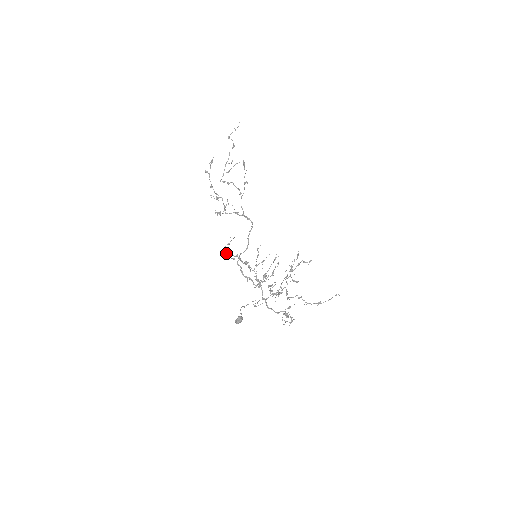
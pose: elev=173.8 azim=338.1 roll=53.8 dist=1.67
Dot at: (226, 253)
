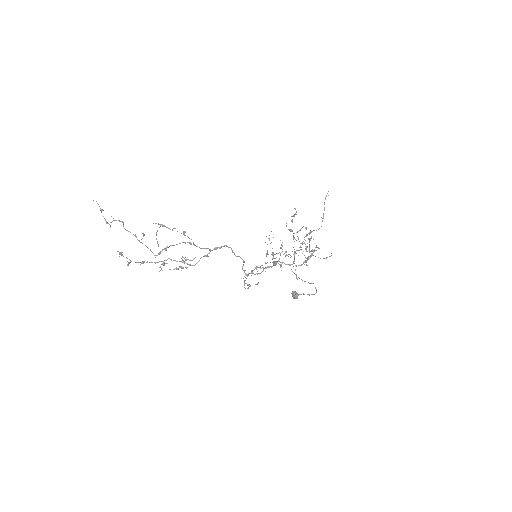
Dot at: occluded
